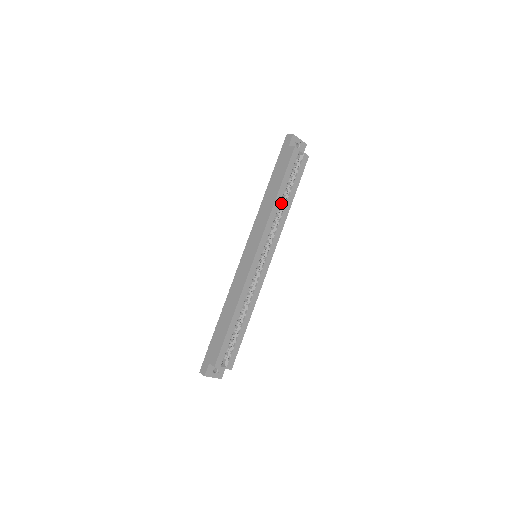
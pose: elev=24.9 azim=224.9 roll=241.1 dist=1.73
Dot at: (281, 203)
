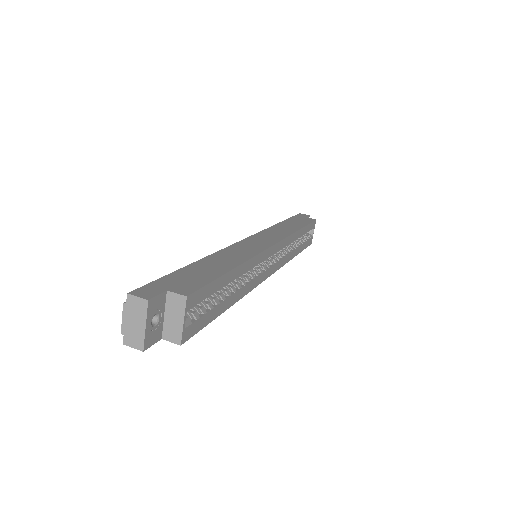
Dot at: (291, 244)
